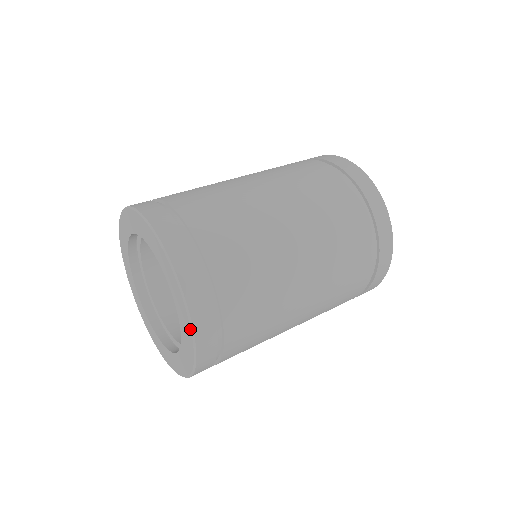
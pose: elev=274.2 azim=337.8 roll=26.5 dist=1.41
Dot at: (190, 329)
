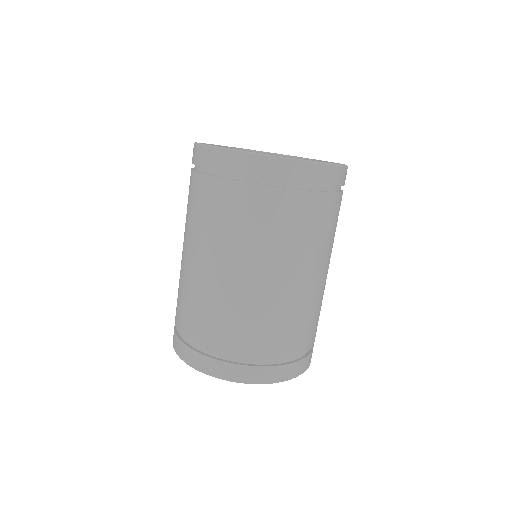
Dot at: occluded
